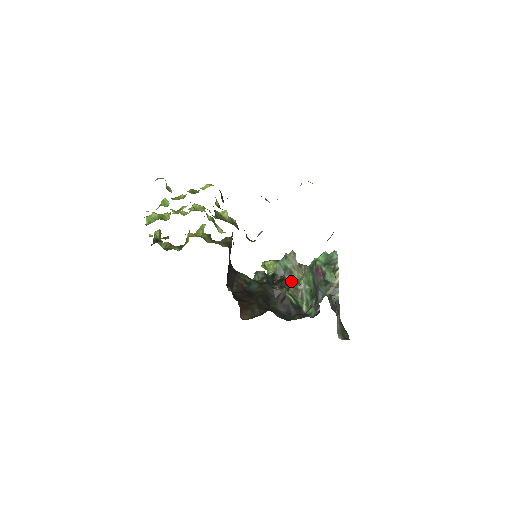
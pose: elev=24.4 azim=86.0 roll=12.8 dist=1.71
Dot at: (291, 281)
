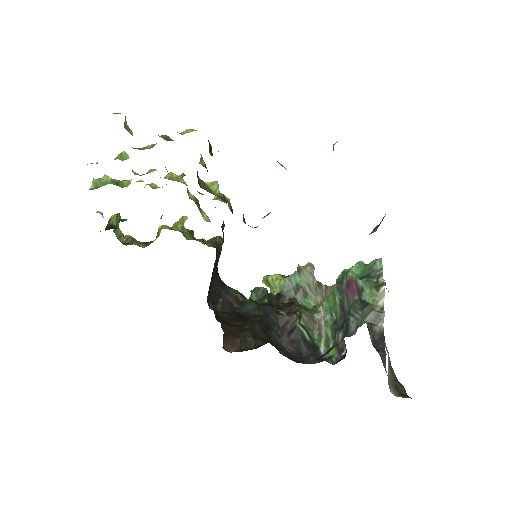
Dot at: (304, 307)
